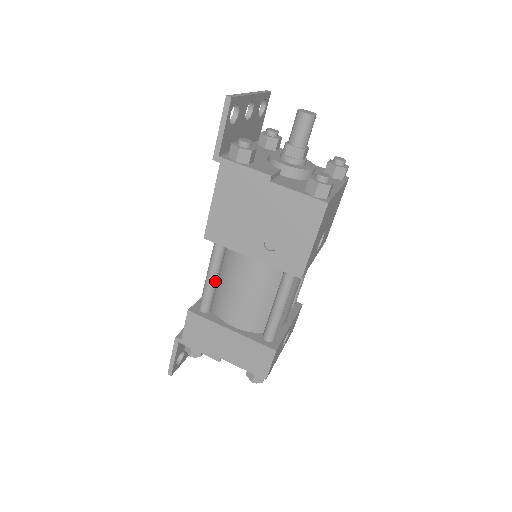
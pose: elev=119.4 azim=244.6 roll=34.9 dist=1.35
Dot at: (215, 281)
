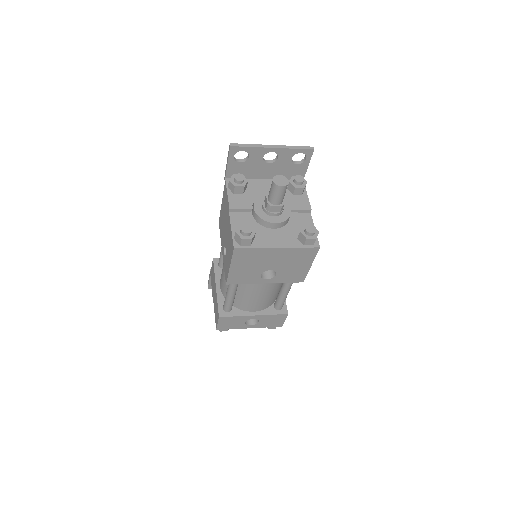
Dot at: occluded
